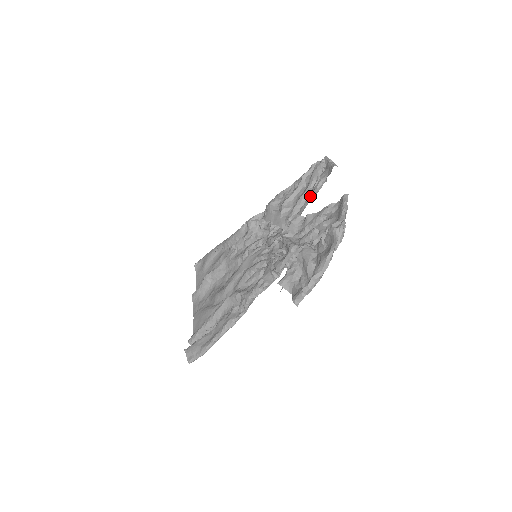
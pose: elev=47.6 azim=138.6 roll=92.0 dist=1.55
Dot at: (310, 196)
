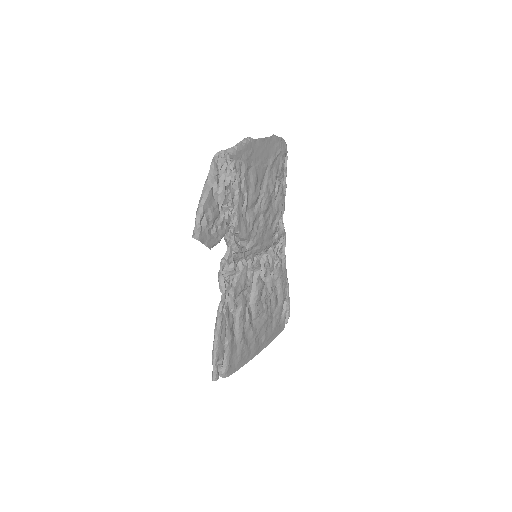
Dot at: (270, 175)
